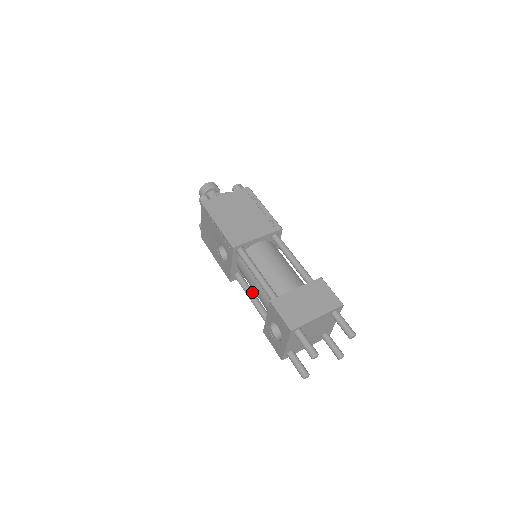
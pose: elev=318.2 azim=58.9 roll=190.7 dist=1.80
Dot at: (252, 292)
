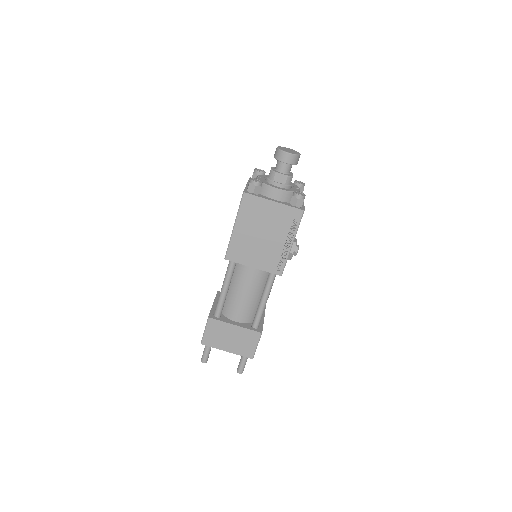
Dot at: occluded
